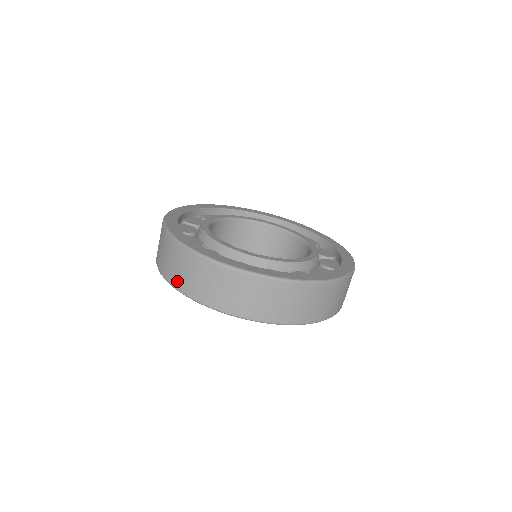
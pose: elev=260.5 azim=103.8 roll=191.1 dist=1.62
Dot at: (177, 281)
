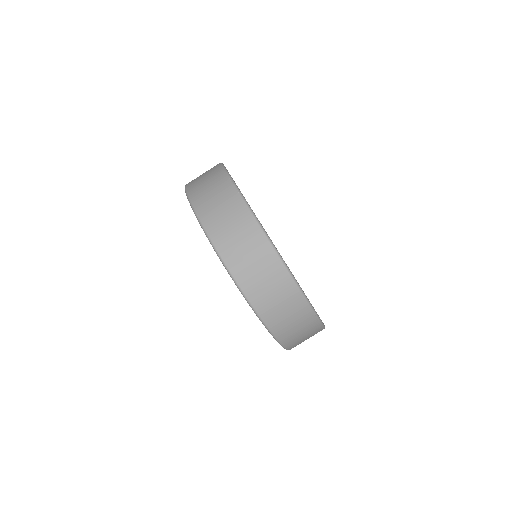
Dot at: (192, 183)
